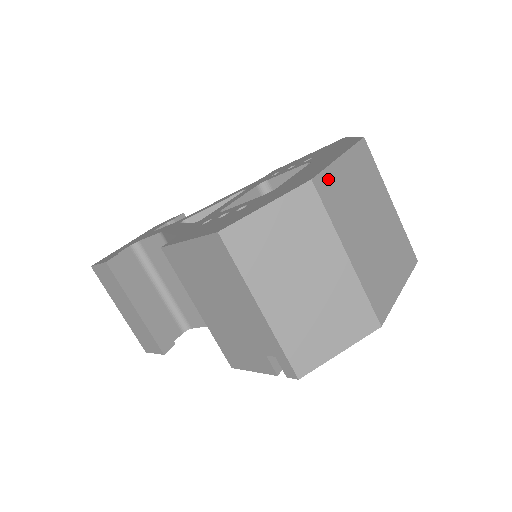
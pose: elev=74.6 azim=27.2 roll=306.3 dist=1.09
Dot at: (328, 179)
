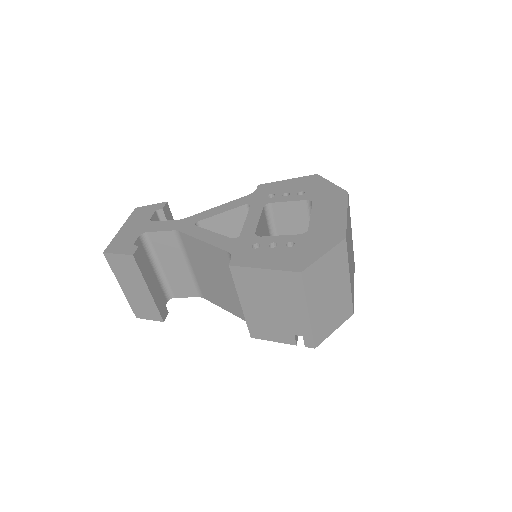
Dot at: (347, 233)
